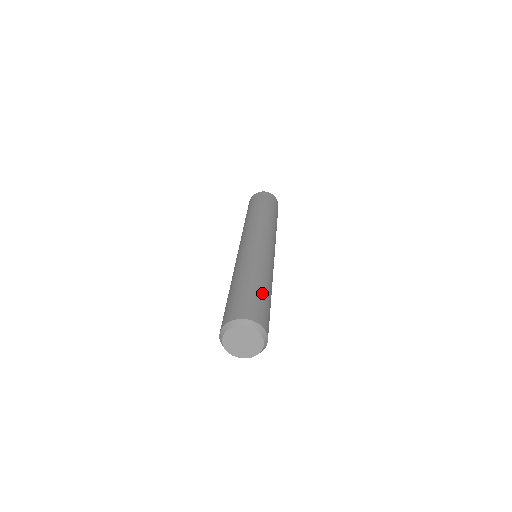
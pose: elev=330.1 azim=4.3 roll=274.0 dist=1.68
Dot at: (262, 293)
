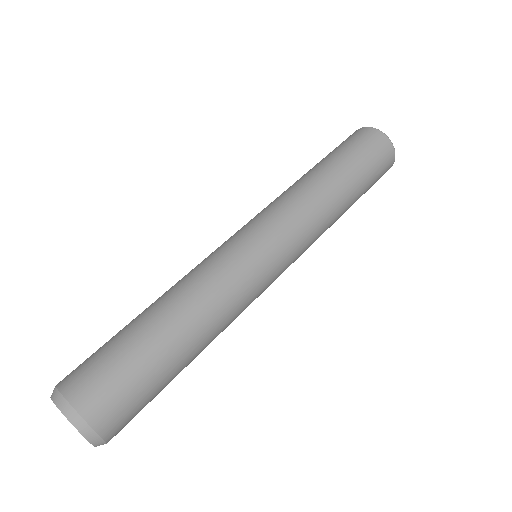
Dot at: (135, 337)
